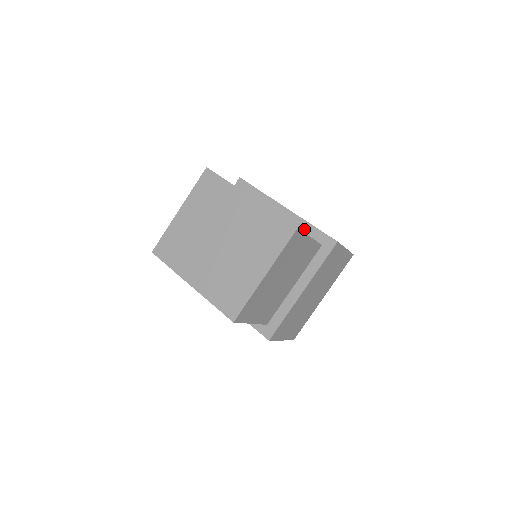
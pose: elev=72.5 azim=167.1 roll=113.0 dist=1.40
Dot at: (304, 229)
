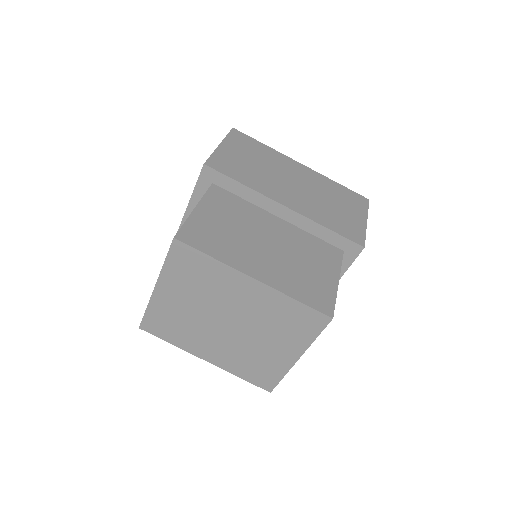
Dot at: (317, 233)
